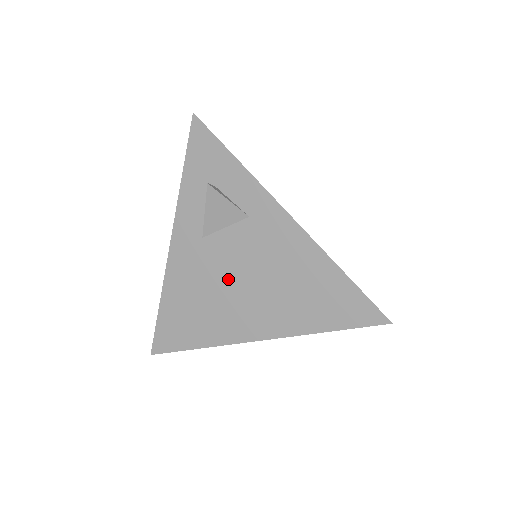
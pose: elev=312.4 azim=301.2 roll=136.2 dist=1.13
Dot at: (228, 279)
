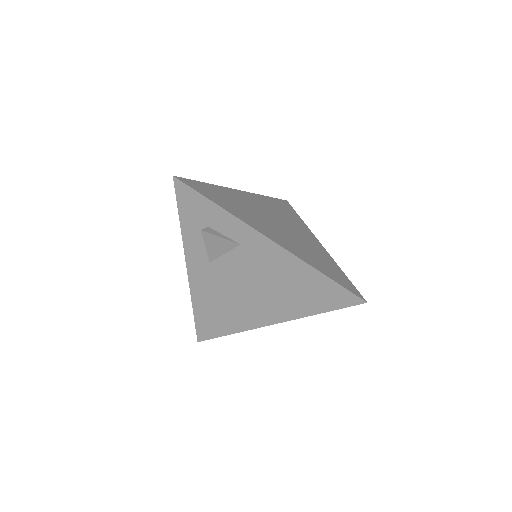
Dot at: (238, 288)
